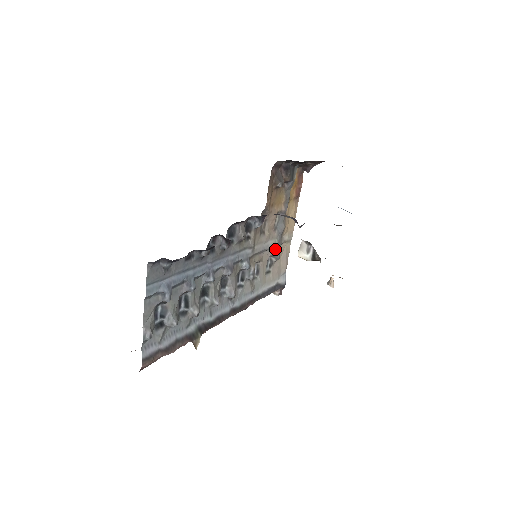
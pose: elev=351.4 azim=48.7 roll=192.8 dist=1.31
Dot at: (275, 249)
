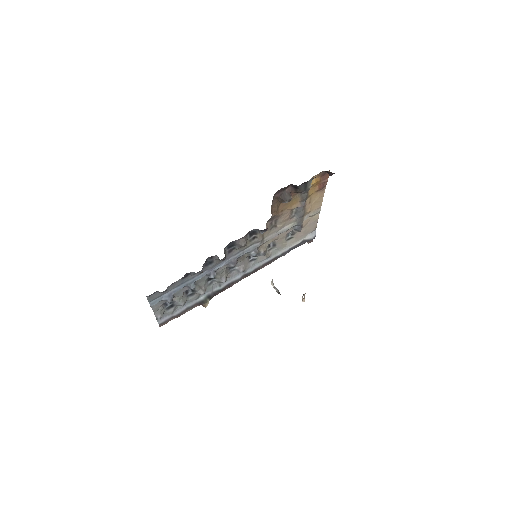
Dot at: (296, 226)
